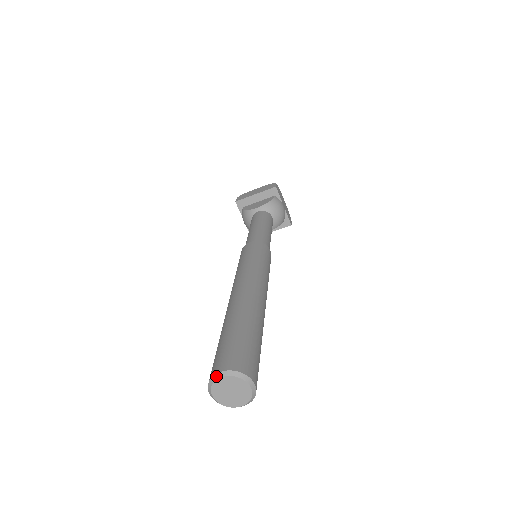
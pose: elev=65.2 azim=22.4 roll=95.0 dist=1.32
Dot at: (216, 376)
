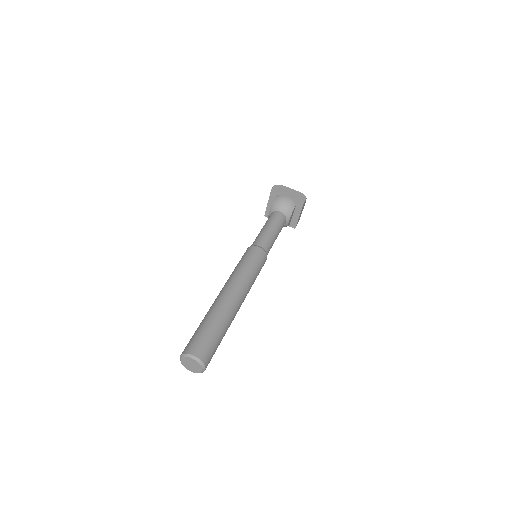
Dot at: occluded
